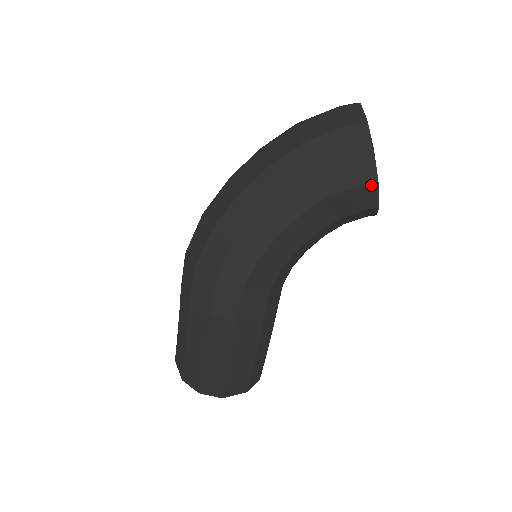
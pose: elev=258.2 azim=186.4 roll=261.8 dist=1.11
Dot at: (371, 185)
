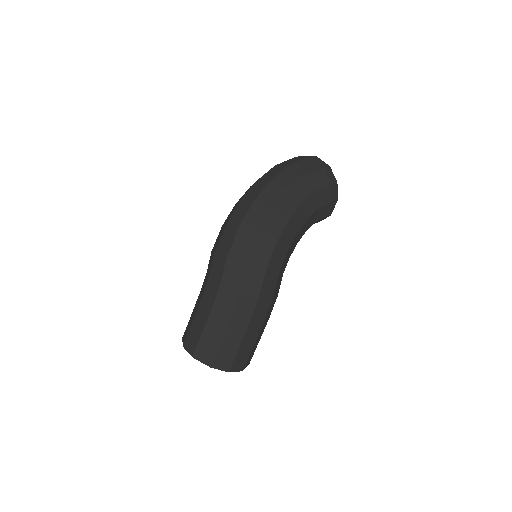
Dot at: (335, 201)
